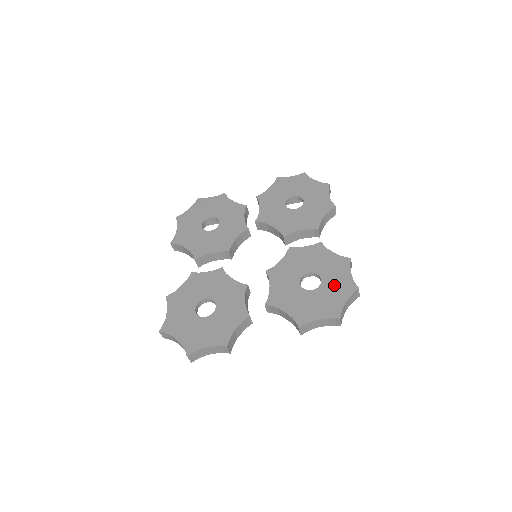
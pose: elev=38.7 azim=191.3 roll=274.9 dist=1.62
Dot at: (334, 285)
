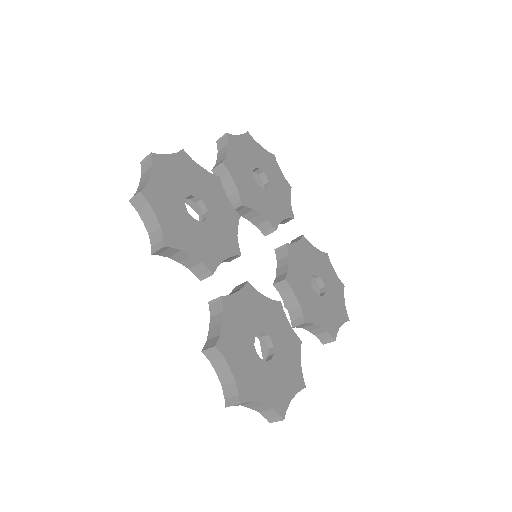
Dot at: (332, 286)
